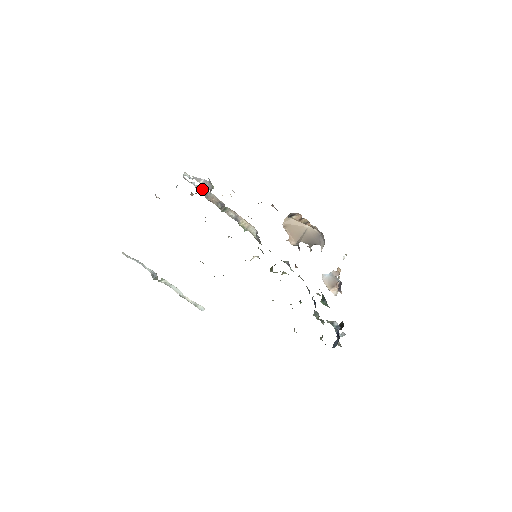
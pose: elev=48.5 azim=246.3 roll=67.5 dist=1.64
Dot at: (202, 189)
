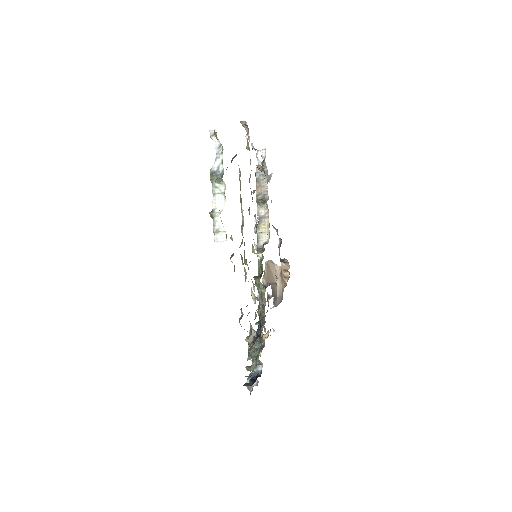
Dot at: (262, 173)
